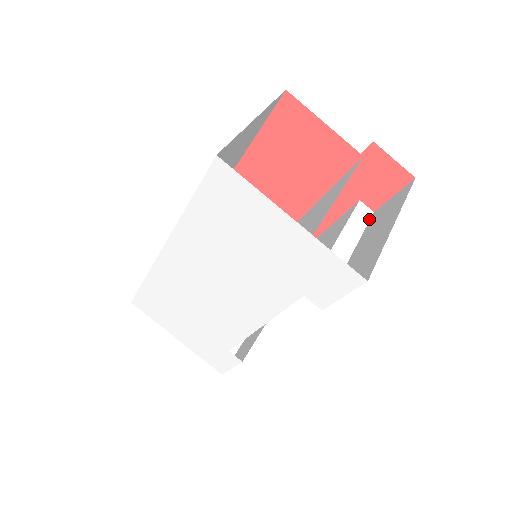
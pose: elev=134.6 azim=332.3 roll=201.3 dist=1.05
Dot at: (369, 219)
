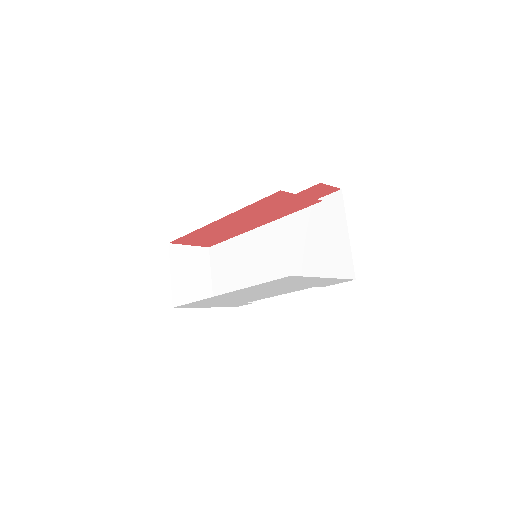
Dot at: occluded
